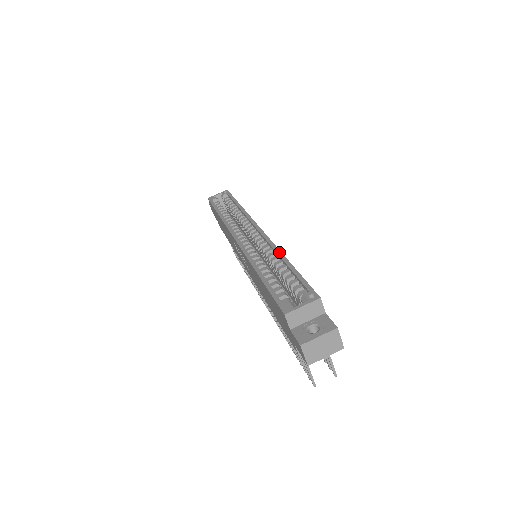
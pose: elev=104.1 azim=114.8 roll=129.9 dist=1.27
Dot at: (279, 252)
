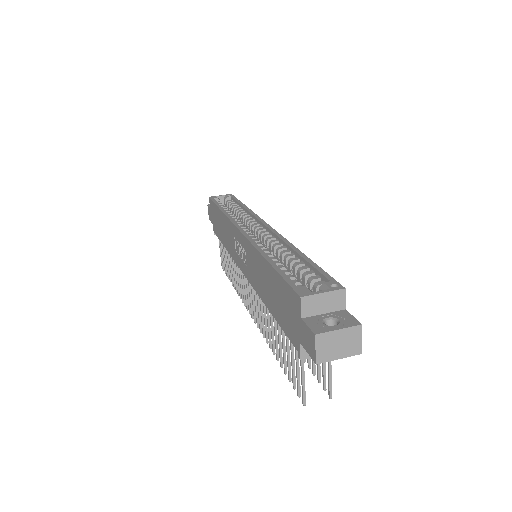
Dot at: (292, 245)
